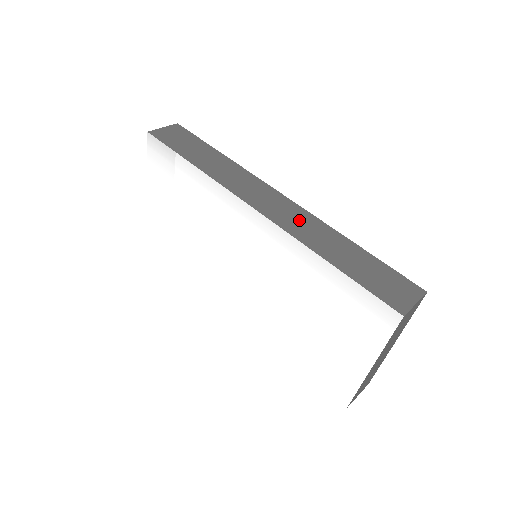
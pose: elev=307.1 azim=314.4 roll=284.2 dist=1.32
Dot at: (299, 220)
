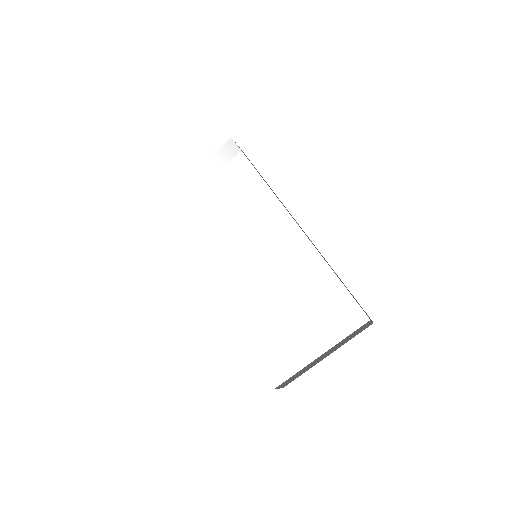
Dot at: (313, 244)
